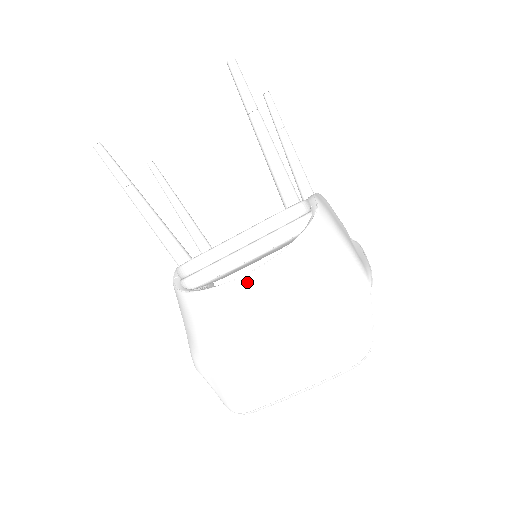
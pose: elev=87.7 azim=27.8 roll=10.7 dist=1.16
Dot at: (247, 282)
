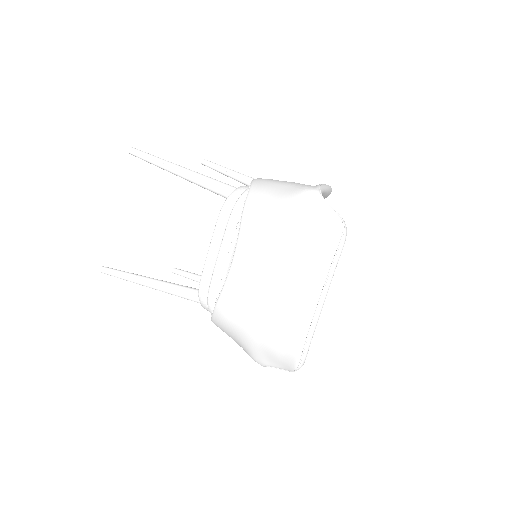
Dot at: (234, 265)
